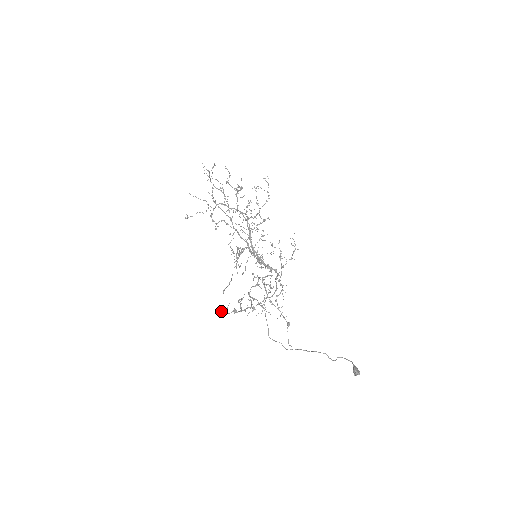
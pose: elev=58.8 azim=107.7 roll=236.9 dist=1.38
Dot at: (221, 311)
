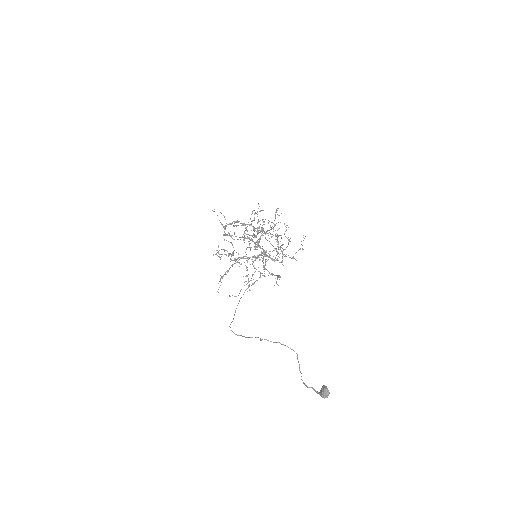
Dot at: (228, 224)
